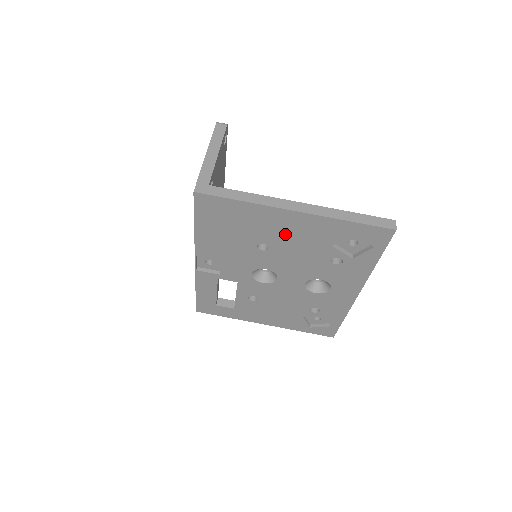
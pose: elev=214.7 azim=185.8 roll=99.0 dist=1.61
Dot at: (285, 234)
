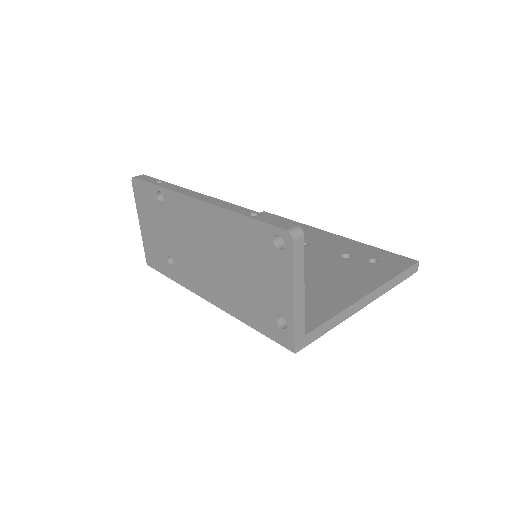
Dot at: occluded
